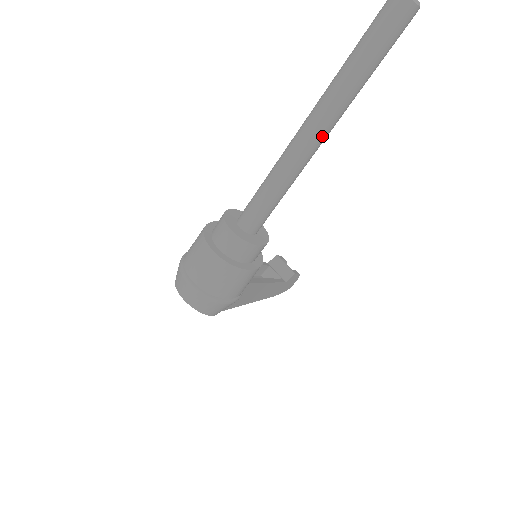
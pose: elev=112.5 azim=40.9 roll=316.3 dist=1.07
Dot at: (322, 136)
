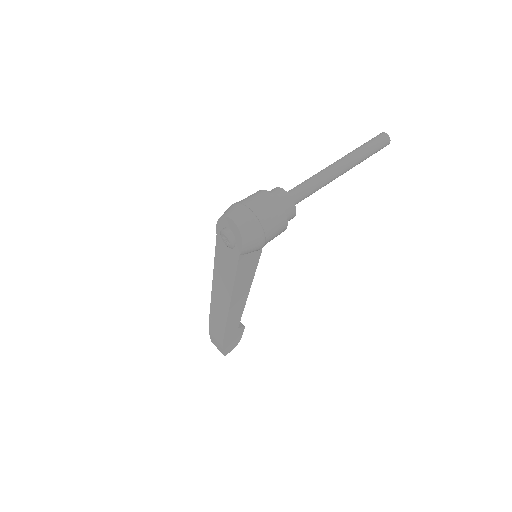
Dot at: (343, 169)
